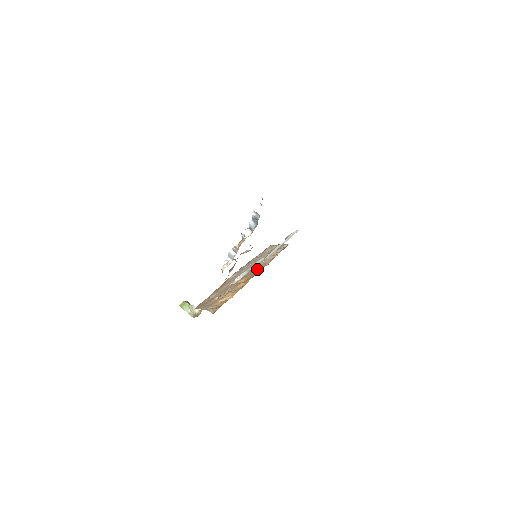
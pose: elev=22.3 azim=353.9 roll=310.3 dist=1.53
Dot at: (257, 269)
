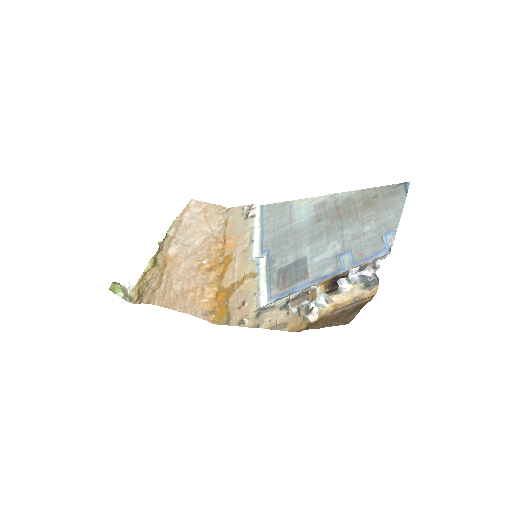
Dot at: (215, 248)
